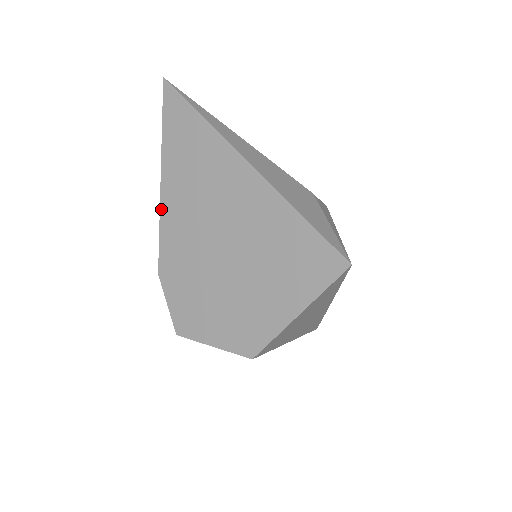
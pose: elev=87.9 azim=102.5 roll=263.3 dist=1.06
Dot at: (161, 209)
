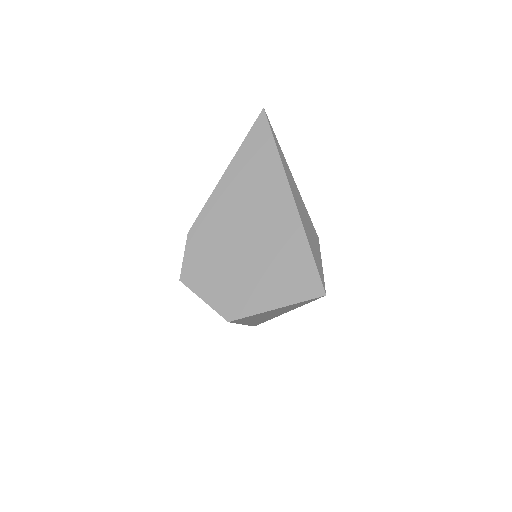
Dot at: (214, 191)
